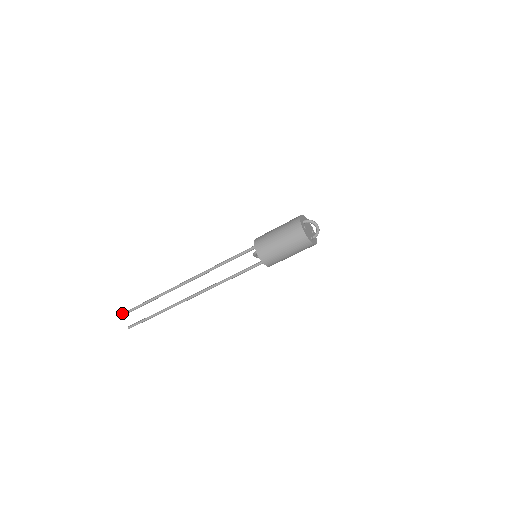
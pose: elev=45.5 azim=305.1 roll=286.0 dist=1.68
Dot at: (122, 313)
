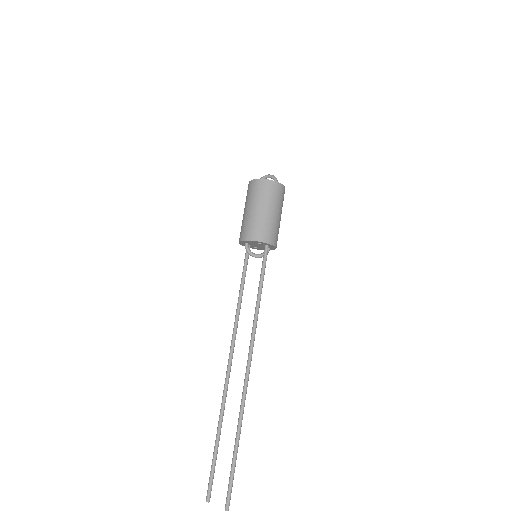
Dot at: (207, 490)
